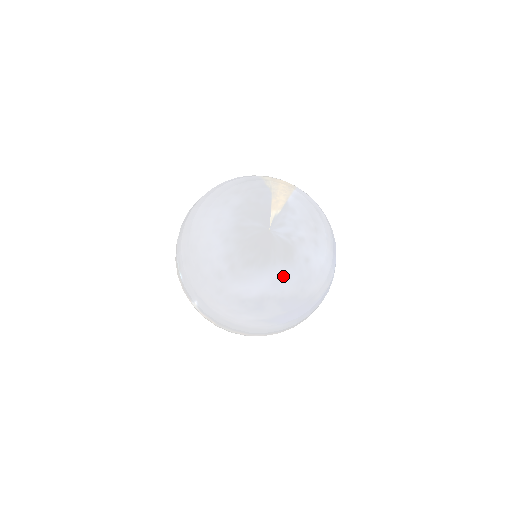
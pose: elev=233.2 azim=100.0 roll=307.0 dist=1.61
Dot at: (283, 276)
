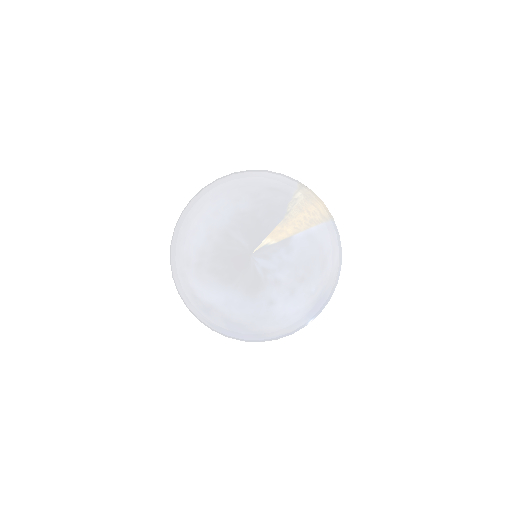
Dot at: (238, 302)
